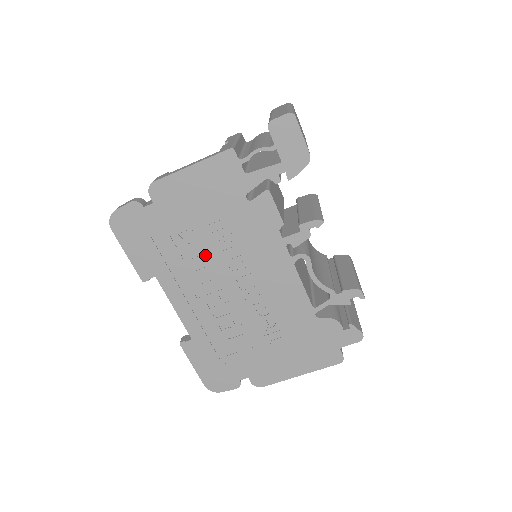
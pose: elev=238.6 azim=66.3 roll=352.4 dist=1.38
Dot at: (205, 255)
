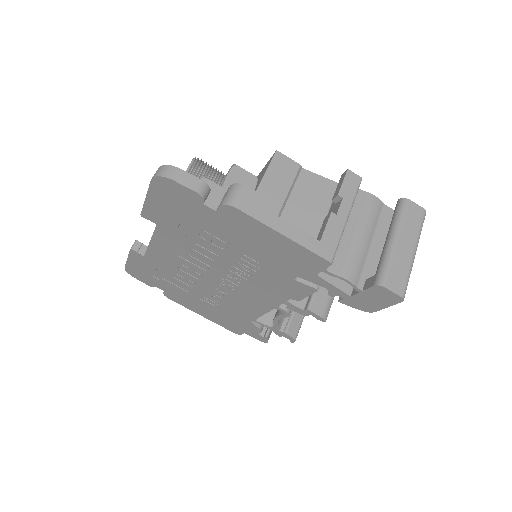
Dot at: (217, 256)
